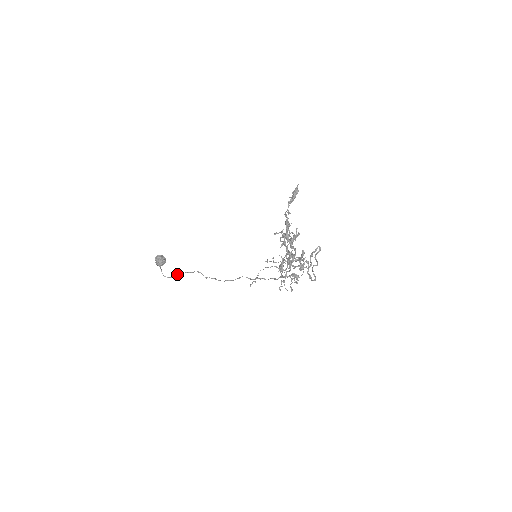
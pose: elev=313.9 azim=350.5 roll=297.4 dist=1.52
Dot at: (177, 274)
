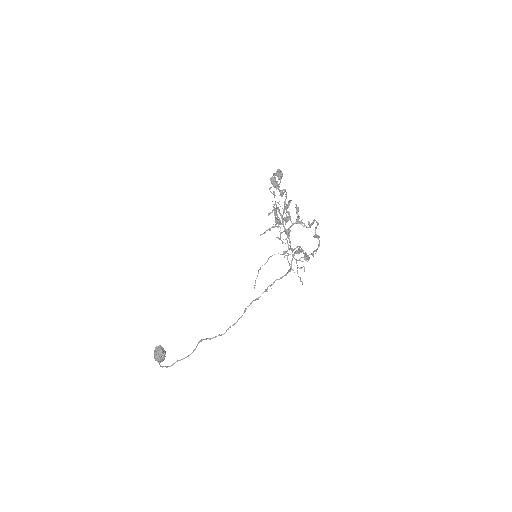
Dot at: (177, 360)
